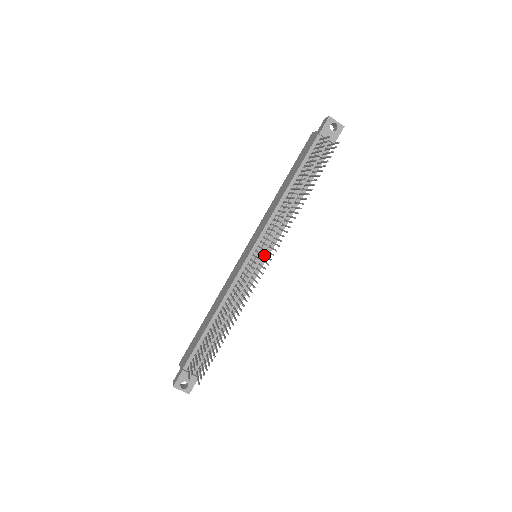
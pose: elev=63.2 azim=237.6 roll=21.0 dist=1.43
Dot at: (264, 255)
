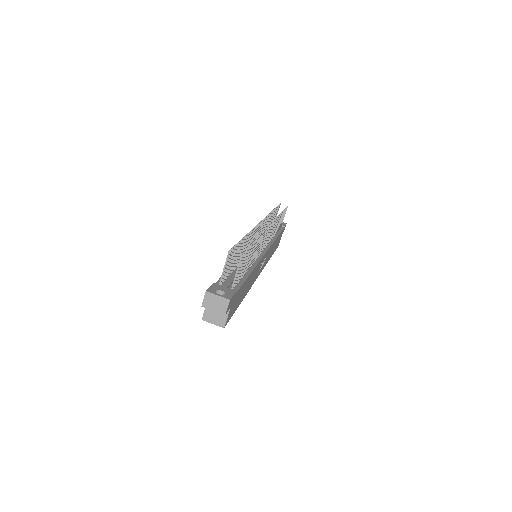
Dot at: occluded
